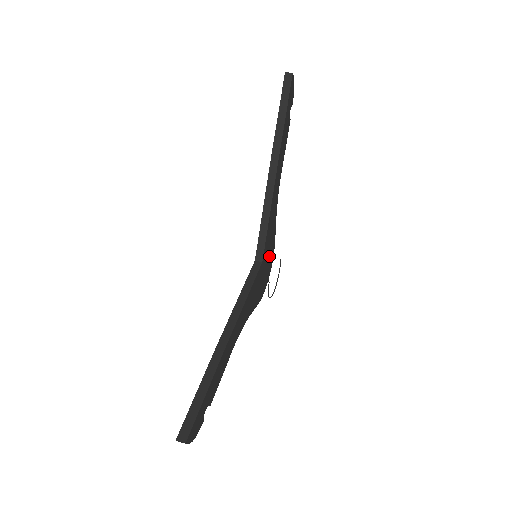
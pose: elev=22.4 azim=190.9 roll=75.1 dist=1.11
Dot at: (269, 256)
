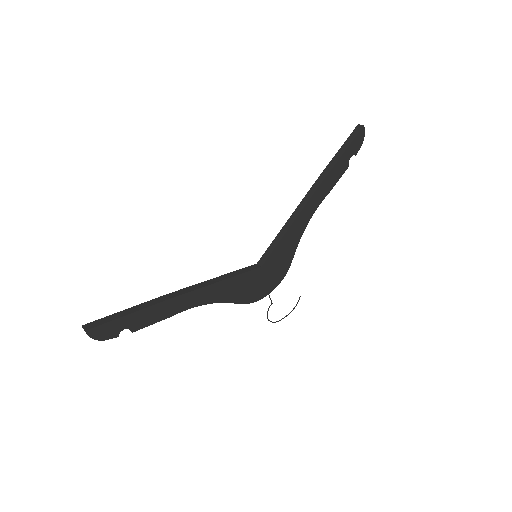
Dot at: (276, 271)
